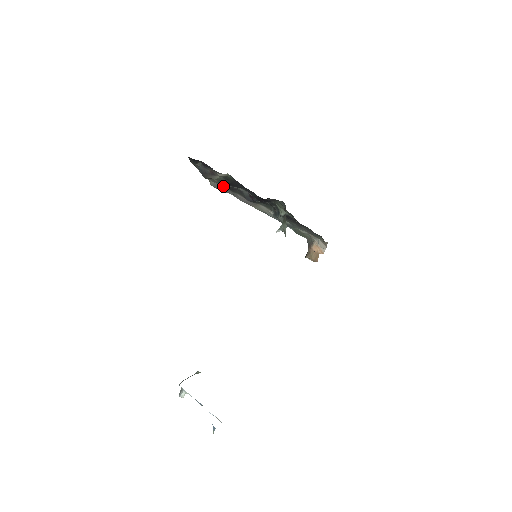
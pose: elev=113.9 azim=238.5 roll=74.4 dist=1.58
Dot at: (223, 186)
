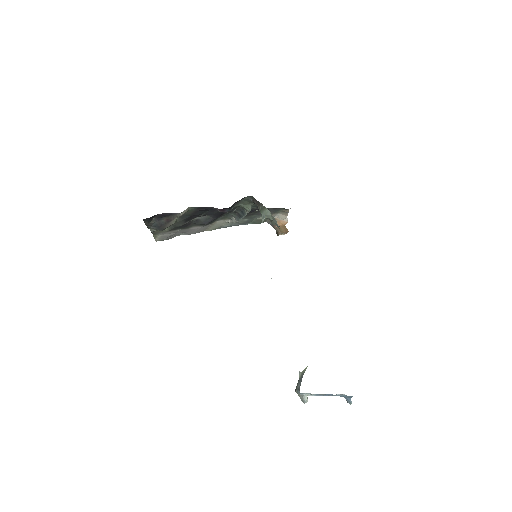
Dot at: (174, 231)
